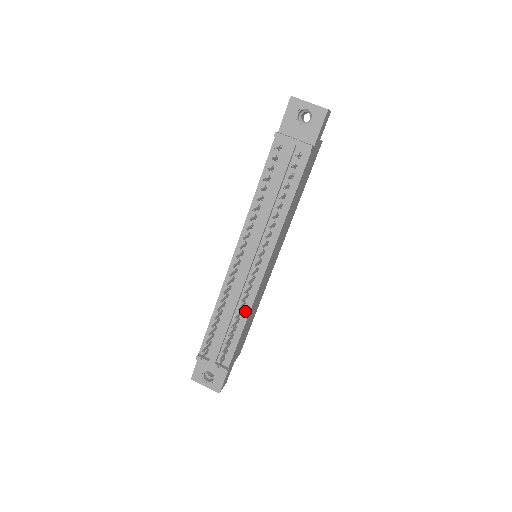
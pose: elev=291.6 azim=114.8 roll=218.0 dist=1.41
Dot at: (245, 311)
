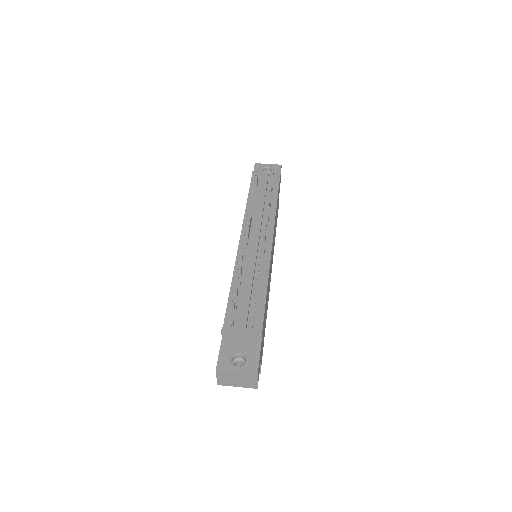
Dot at: (264, 276)
